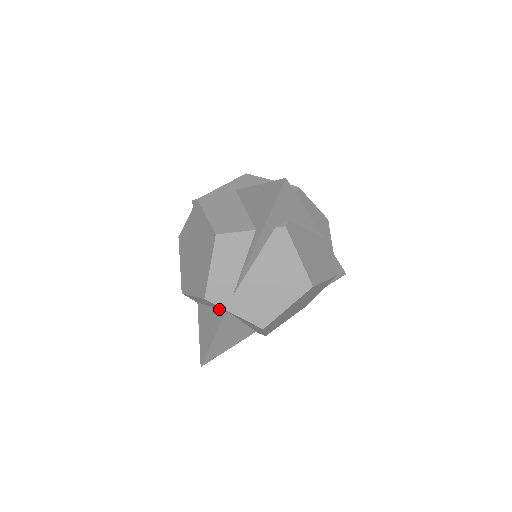
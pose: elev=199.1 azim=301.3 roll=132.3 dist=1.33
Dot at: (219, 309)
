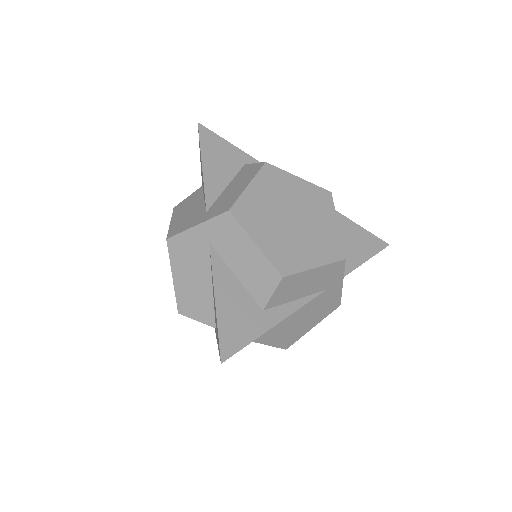
Dot at: occluded
